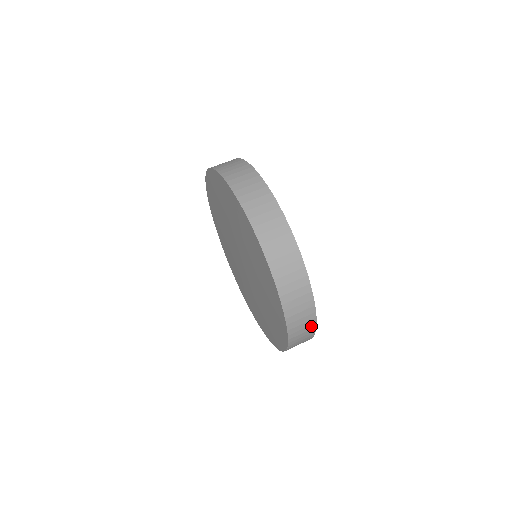
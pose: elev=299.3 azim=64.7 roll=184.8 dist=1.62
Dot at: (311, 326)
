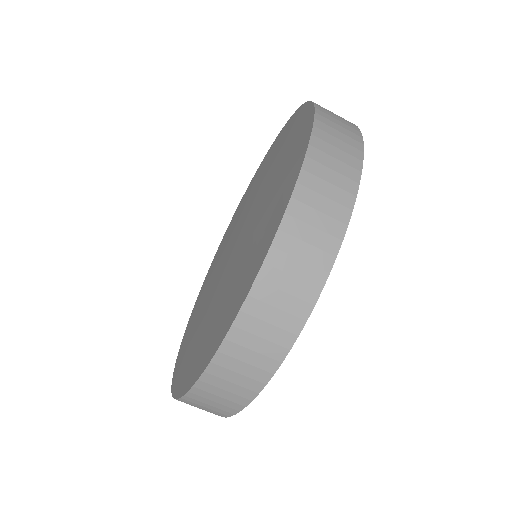
Dot at: occluded
